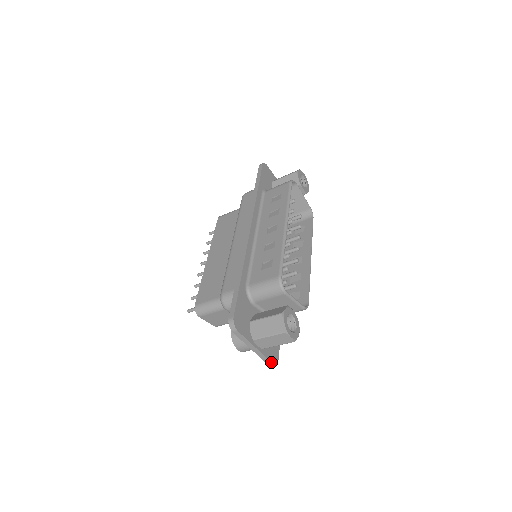
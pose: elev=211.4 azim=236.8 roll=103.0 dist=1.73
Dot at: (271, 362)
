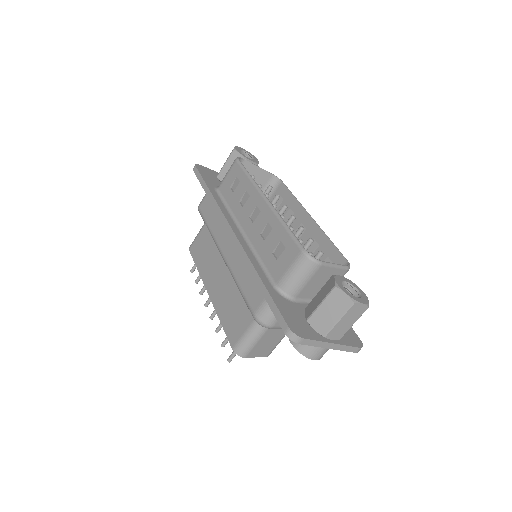
Dot at: (357, 347)
